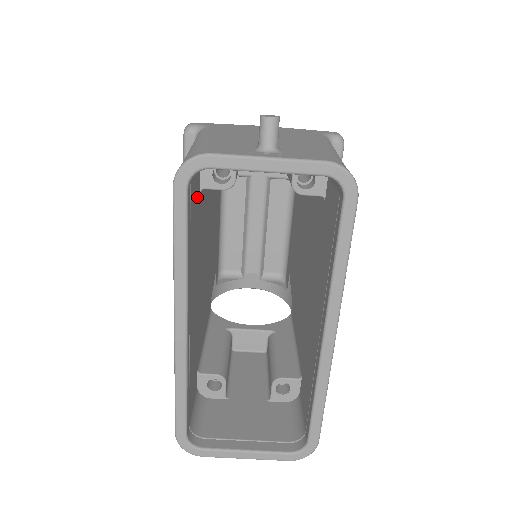
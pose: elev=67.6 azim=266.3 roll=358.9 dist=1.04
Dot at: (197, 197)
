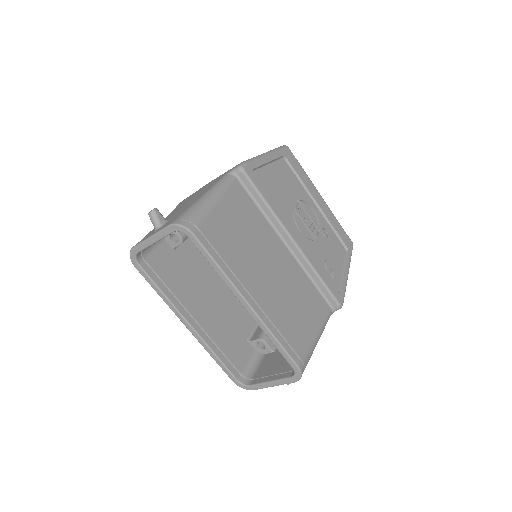
Dot at: (168, 256)
